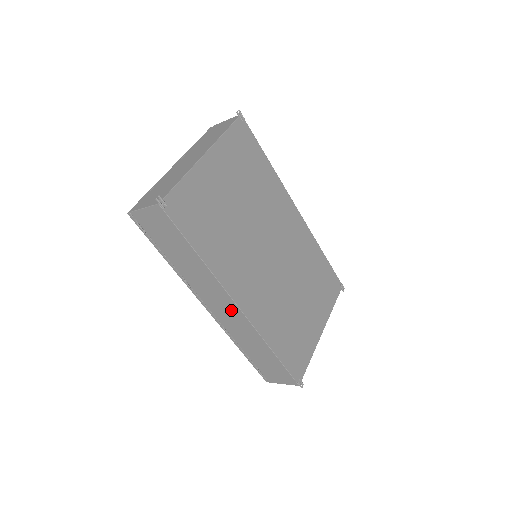
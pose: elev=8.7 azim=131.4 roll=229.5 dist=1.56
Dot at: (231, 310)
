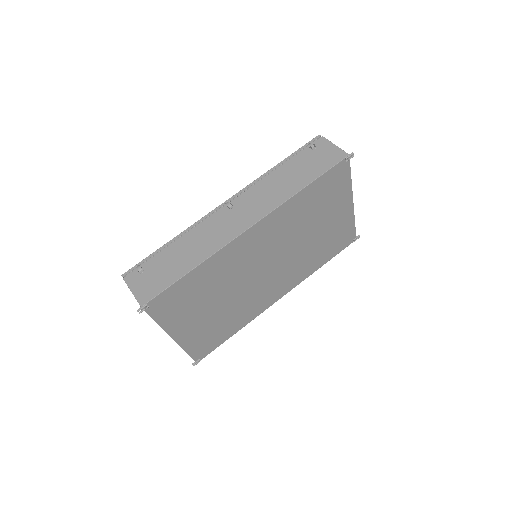
Dot at: occluded
